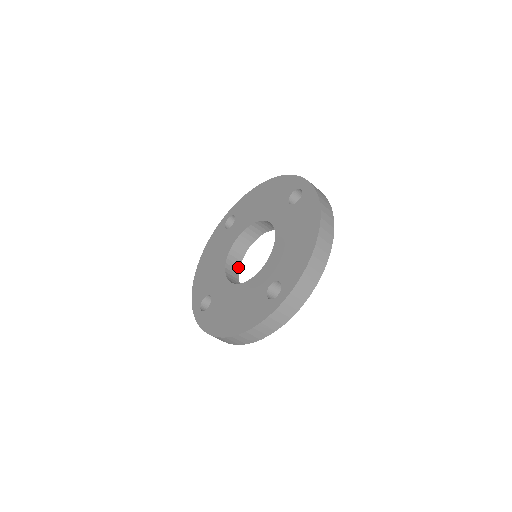
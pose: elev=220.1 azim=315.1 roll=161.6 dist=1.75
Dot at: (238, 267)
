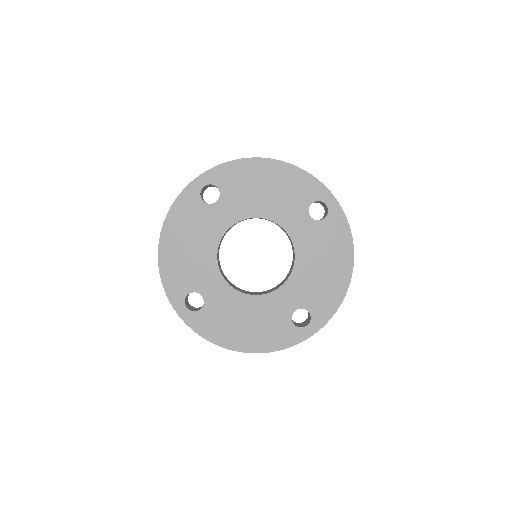
Dot at: occluded
